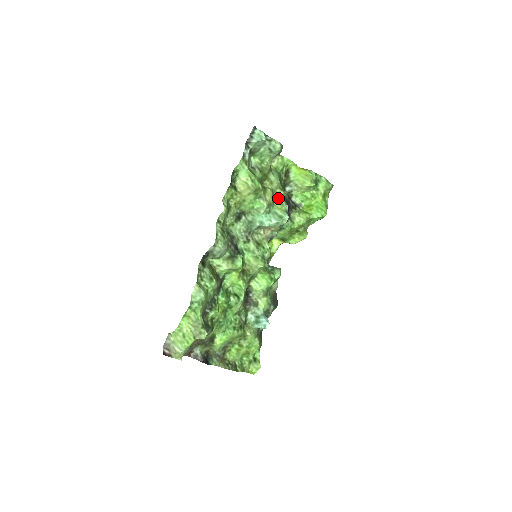
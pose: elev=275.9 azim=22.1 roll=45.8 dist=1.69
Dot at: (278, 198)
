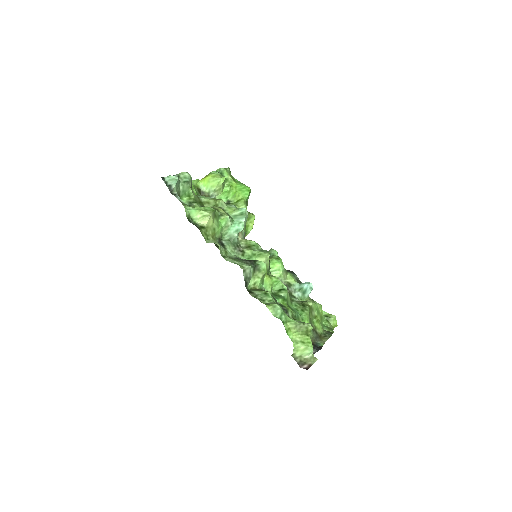
Dot at: (223, 207)
